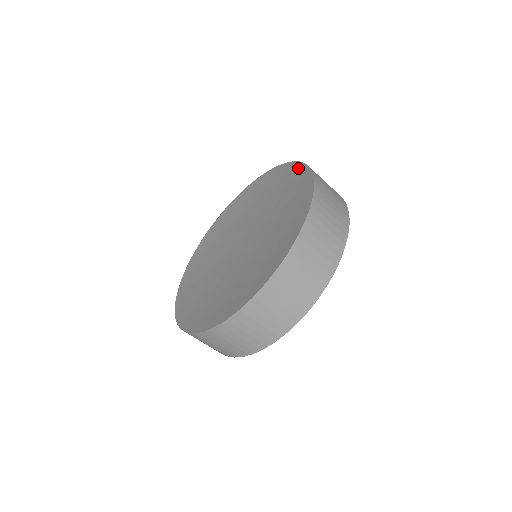
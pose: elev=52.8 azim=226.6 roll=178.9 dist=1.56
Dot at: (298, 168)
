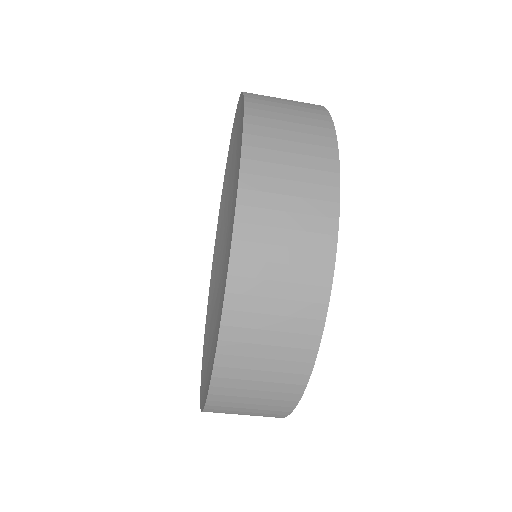
Dot at: (231, 137)
